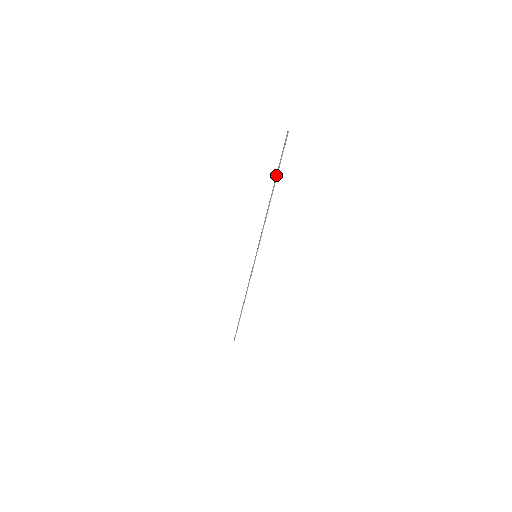
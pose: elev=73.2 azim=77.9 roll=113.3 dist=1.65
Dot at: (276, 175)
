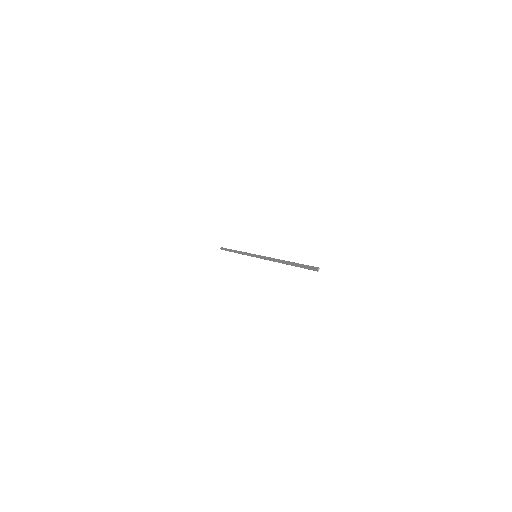
Dot at: occluded
